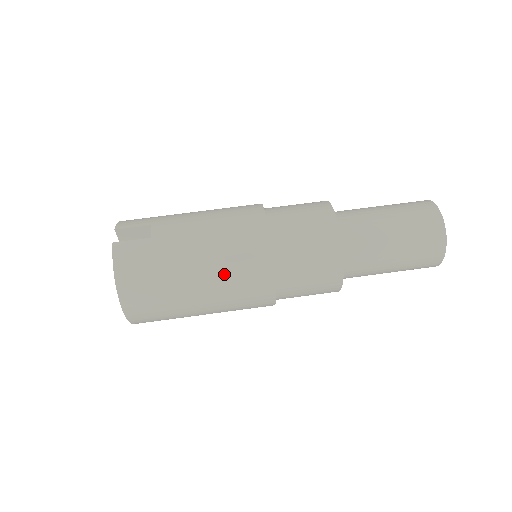
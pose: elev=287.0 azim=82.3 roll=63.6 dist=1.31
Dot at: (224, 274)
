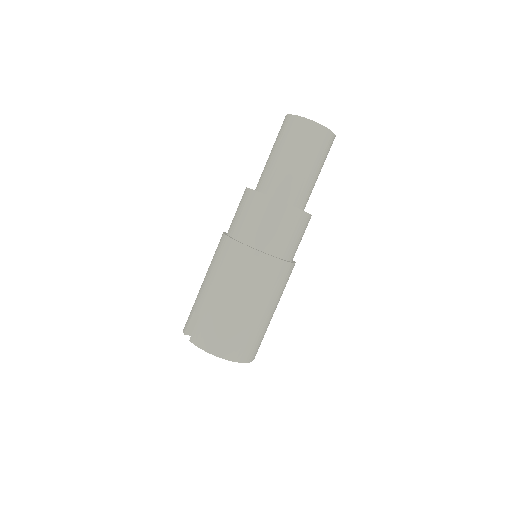
Dot at: (246, 285)
